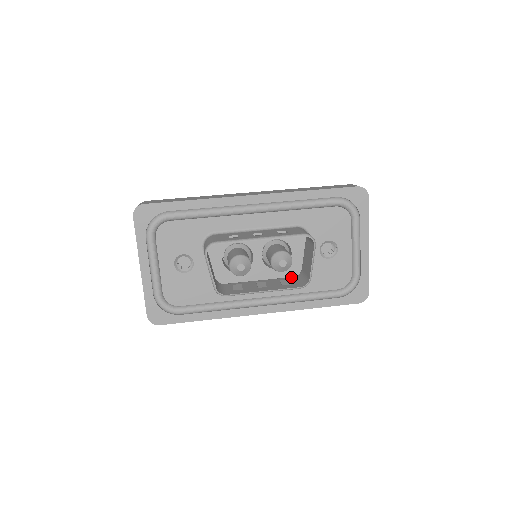
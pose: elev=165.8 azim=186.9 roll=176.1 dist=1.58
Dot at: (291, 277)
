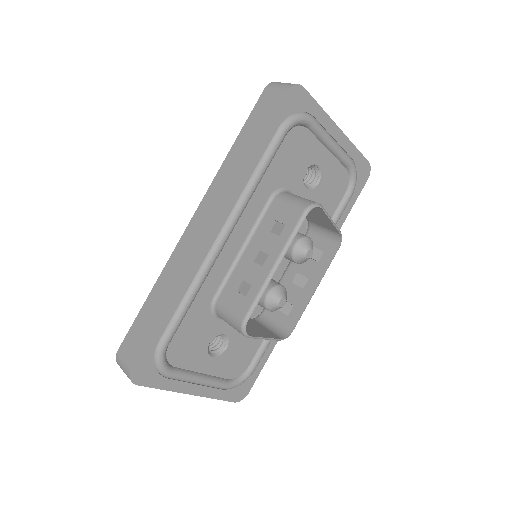
Dot at: occluded
